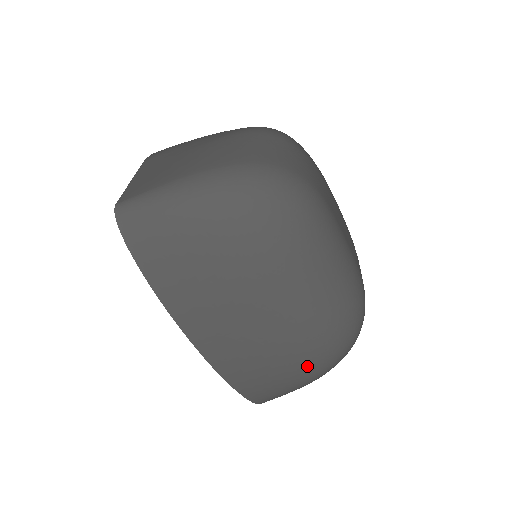
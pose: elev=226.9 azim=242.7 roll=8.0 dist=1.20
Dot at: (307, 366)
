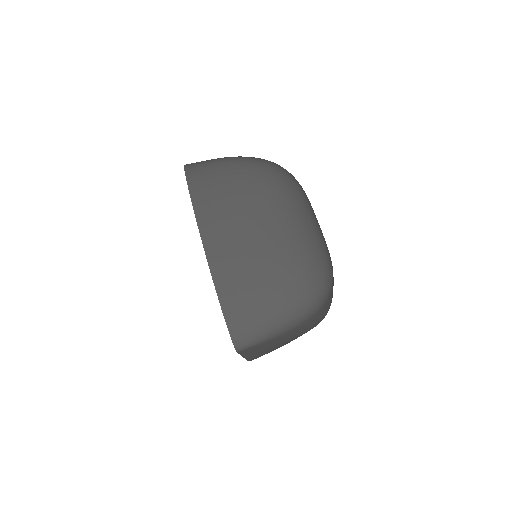
Dot at: (281, 281)
